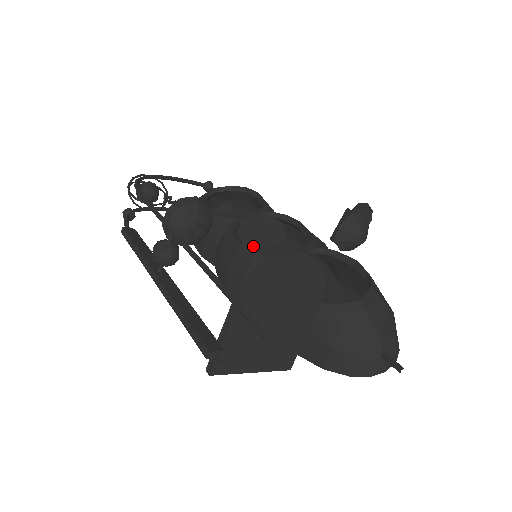
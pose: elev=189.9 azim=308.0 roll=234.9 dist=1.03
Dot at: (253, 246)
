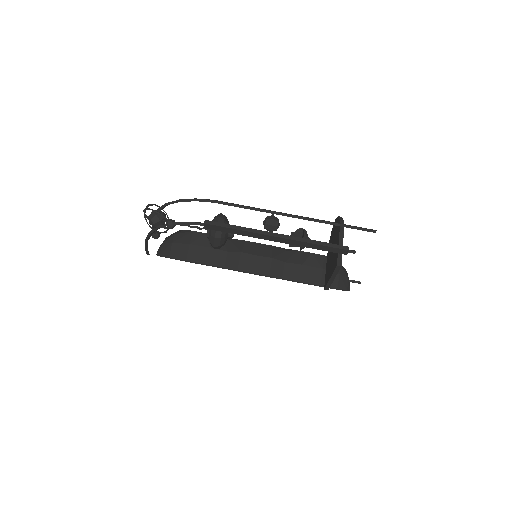
Dot at: occluded
